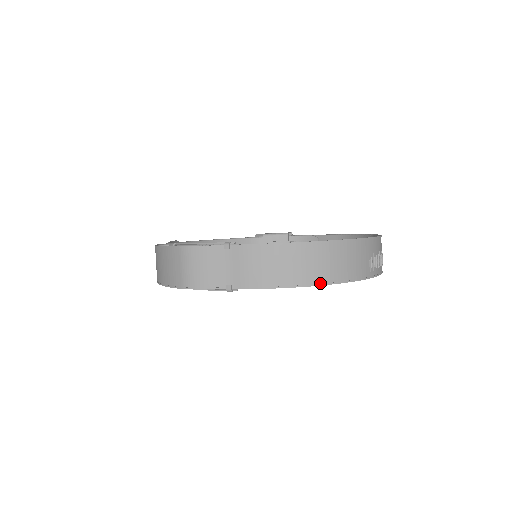
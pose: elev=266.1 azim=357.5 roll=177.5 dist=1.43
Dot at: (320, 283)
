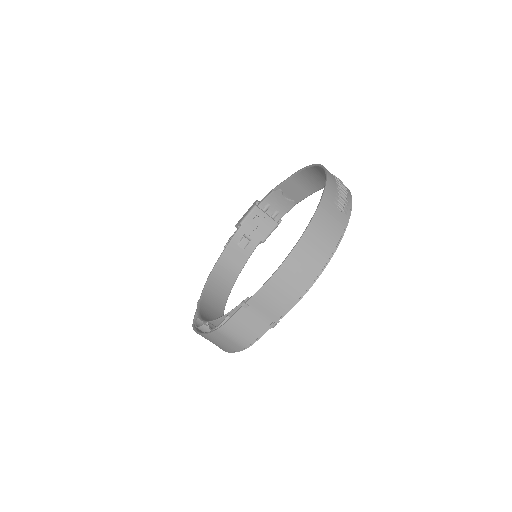
Dot at: (324, 265)
